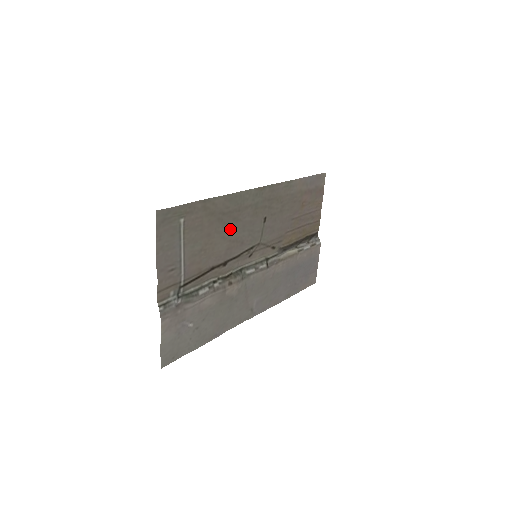
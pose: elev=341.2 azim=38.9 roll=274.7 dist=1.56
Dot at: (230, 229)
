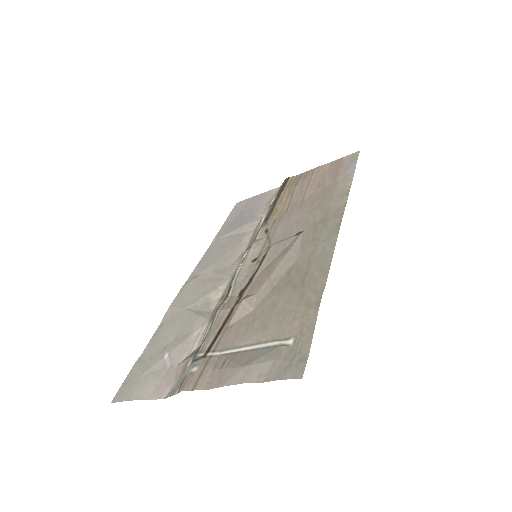
Dot at: (284, 277)
